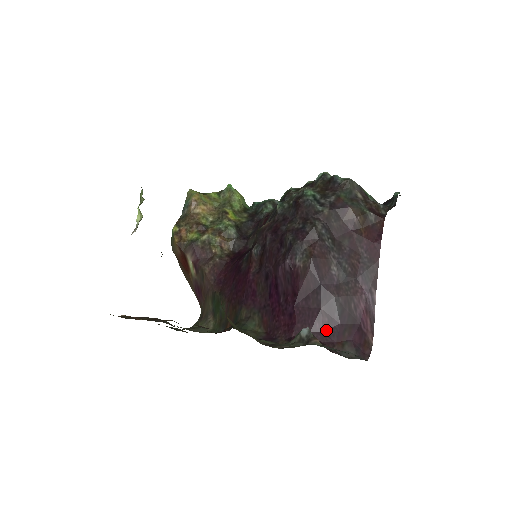
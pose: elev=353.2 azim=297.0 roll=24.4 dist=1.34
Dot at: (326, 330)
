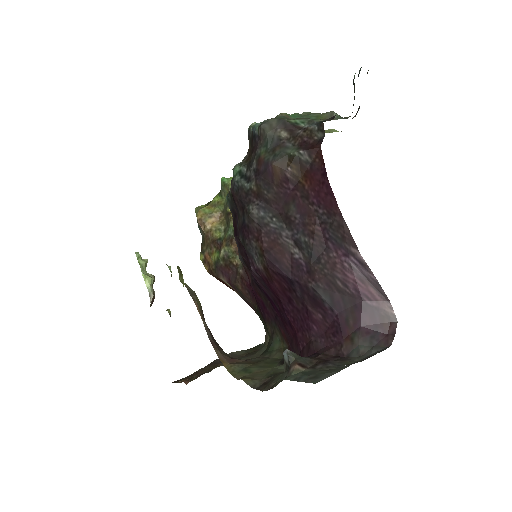
Dot at: (327, 329)
